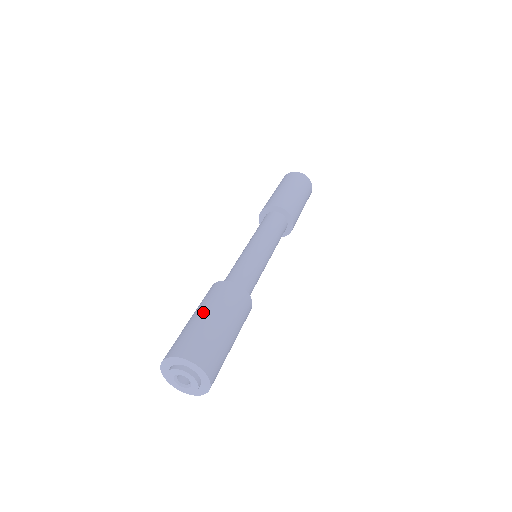
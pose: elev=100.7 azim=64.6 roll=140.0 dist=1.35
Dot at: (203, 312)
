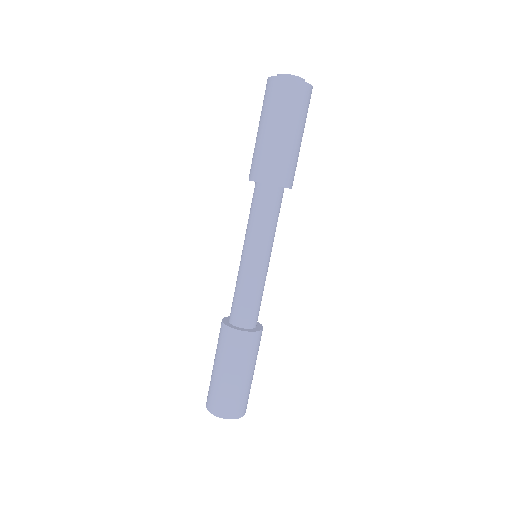
Dot at: (222, 369)
